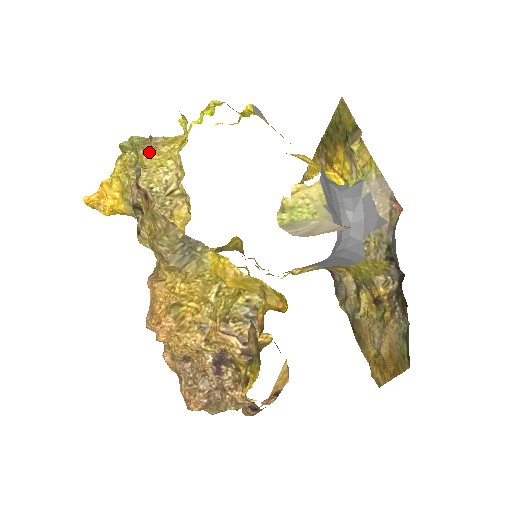
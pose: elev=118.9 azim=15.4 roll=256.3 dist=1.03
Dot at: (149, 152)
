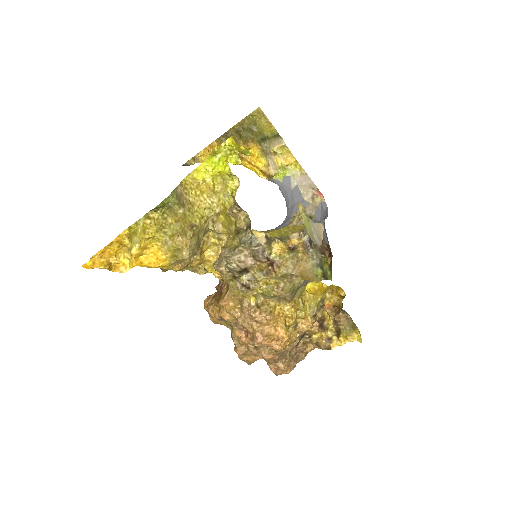
Dot at: (241, 222)
